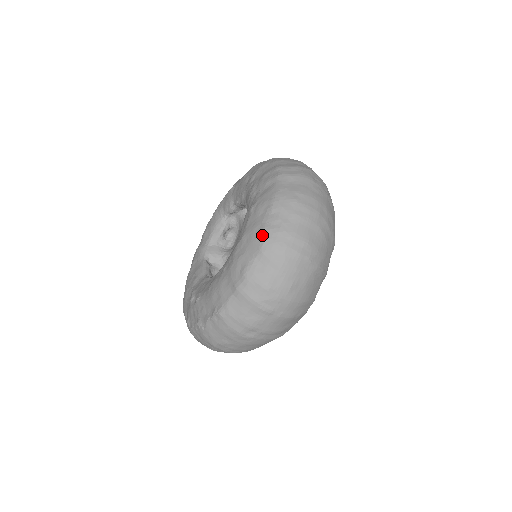
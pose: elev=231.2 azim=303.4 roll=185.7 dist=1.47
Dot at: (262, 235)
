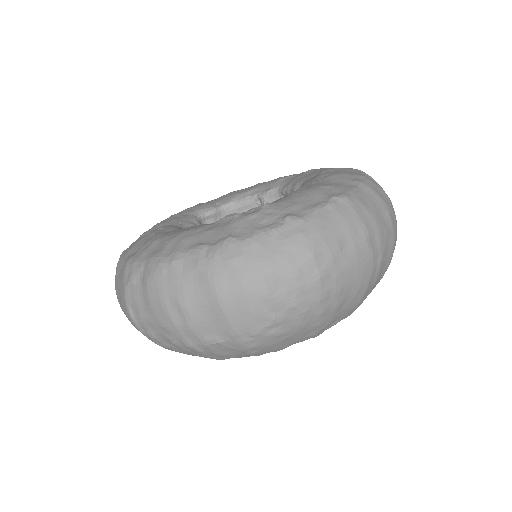
Dot at: (357, 169)
